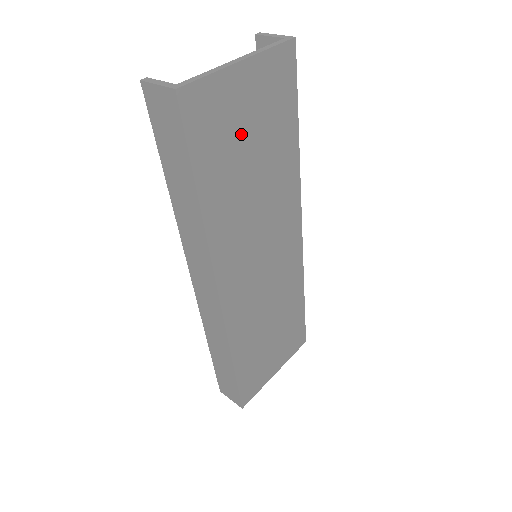
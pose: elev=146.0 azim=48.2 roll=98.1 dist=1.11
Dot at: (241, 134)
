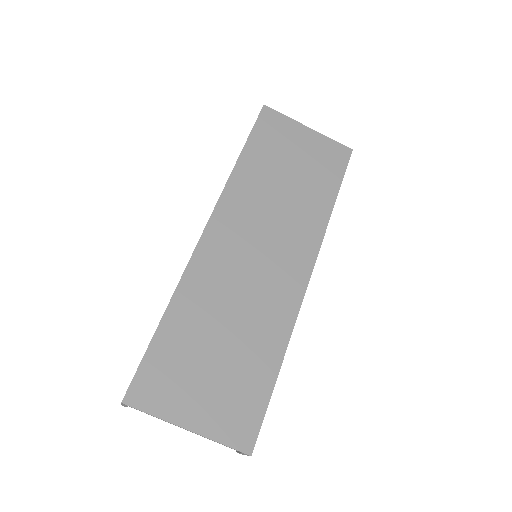
Dot at: (289, 155)
